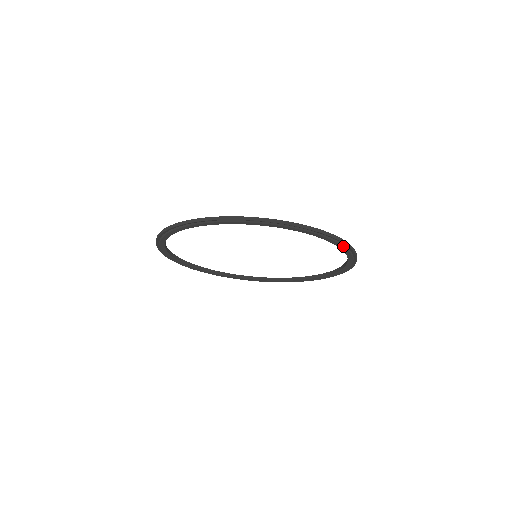
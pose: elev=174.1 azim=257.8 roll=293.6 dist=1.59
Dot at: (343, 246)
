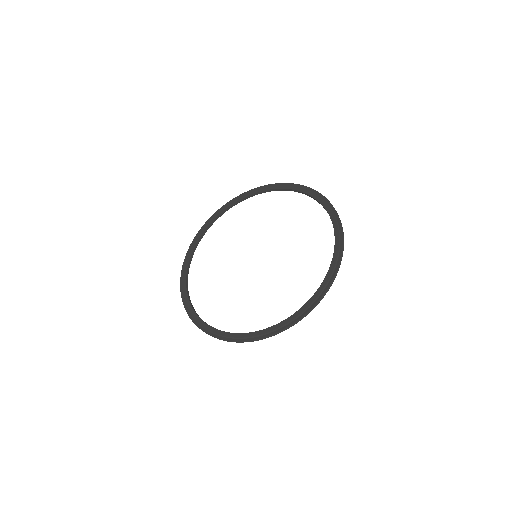
Dot at: (324, 201)
